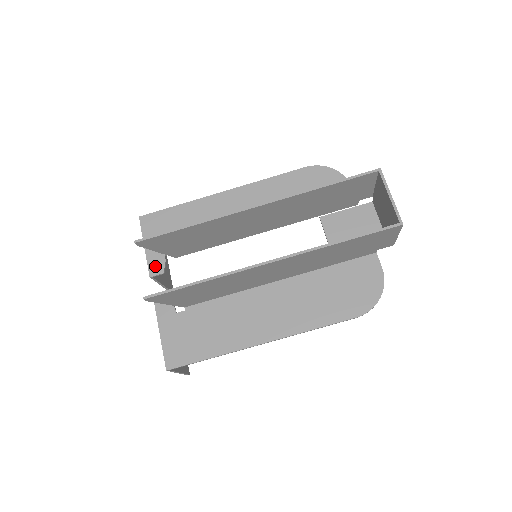
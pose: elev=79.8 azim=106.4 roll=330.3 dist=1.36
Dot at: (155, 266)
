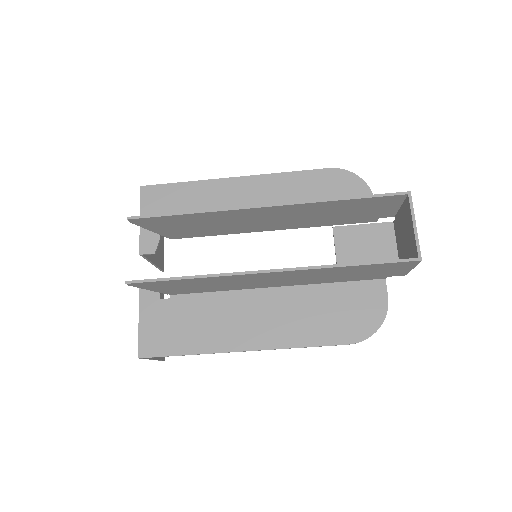
Dot at: (147, 244)
